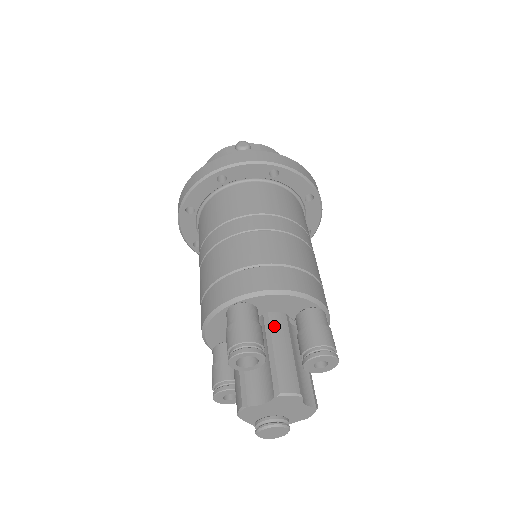
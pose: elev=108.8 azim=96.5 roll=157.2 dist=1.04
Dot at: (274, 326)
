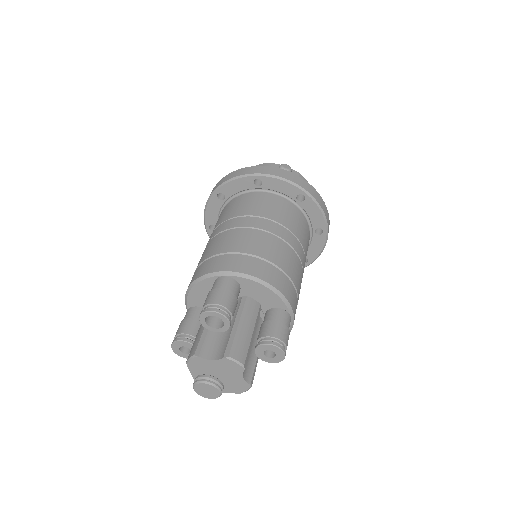
Dot at: (247, 308)
